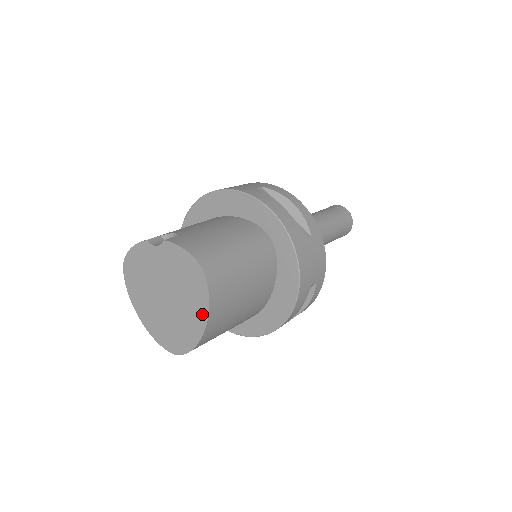
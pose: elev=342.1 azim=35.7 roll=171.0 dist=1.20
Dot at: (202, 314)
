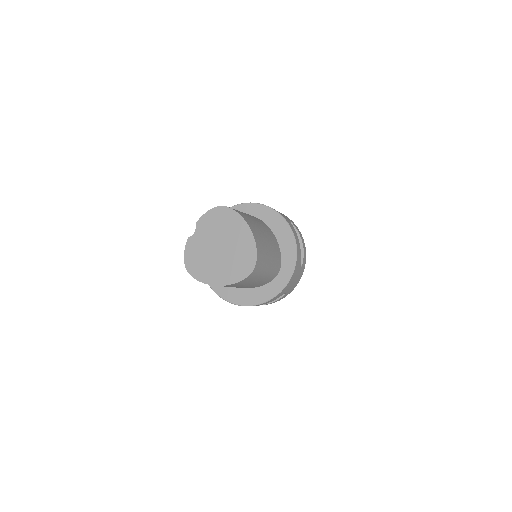
Dot at: (242, 225)
